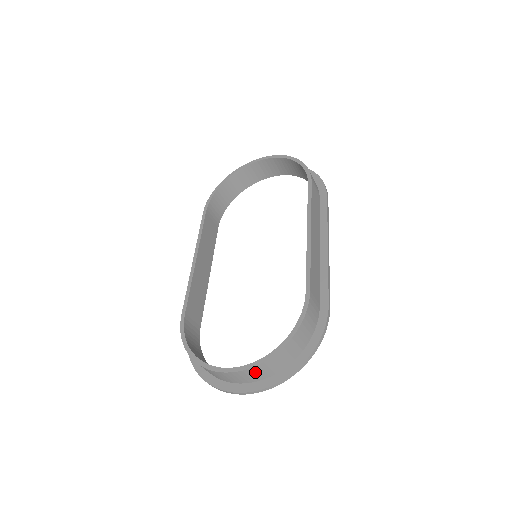
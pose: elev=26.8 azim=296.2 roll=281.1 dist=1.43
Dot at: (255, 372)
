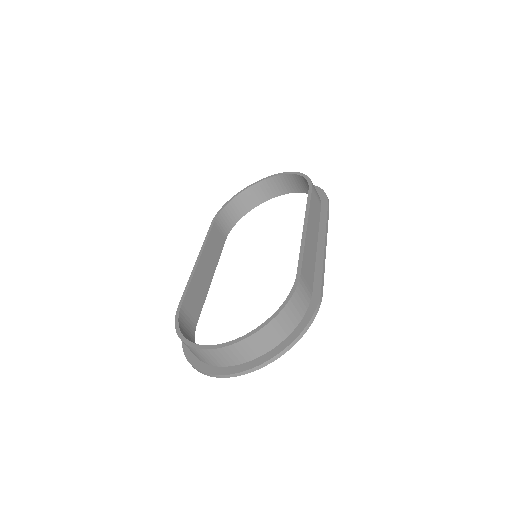
Dot at: (241, 349)
